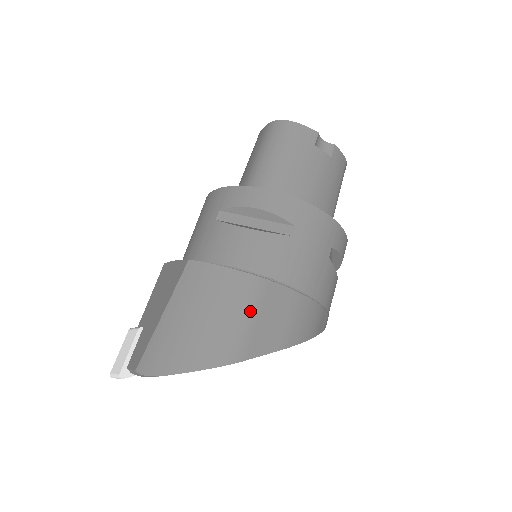
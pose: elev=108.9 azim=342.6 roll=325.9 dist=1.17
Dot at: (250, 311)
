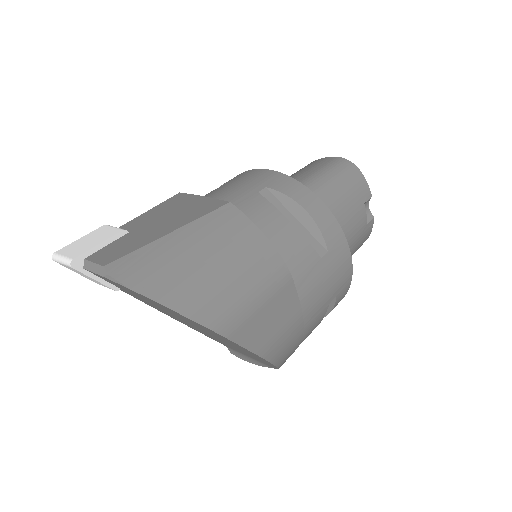
Dot at: (263, 294)
